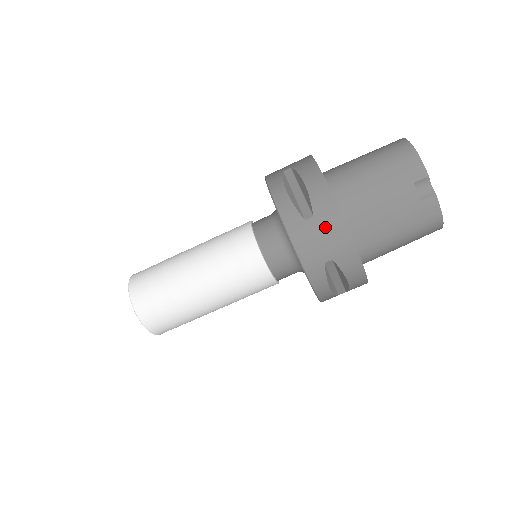
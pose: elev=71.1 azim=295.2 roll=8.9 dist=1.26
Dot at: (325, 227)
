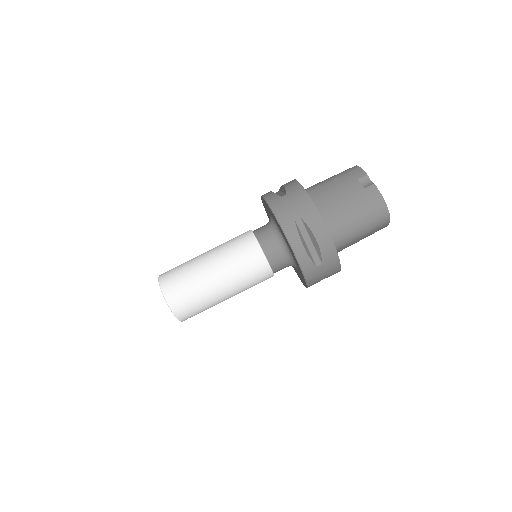
Dot at: (294, 198)
